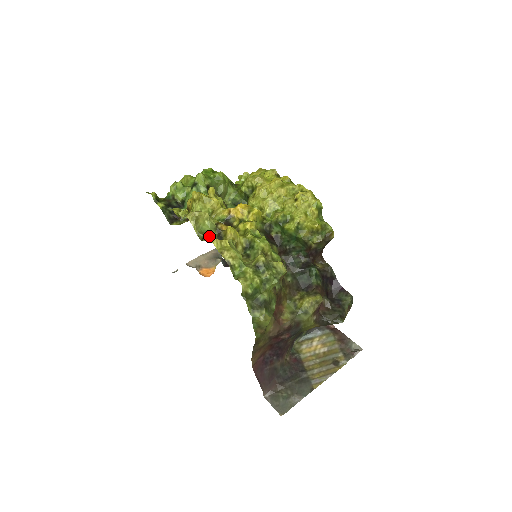
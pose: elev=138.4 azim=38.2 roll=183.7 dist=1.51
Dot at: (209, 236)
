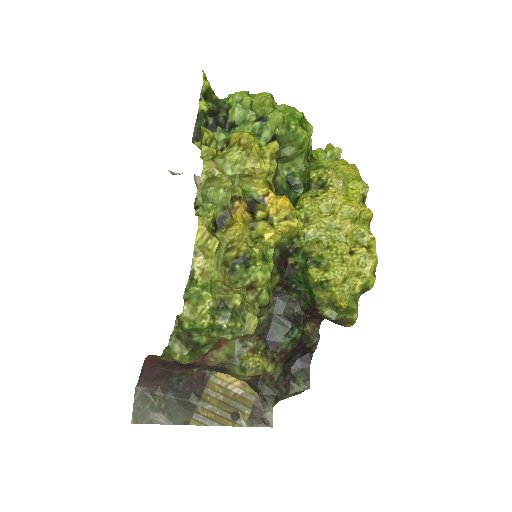
Dot at: occluded
